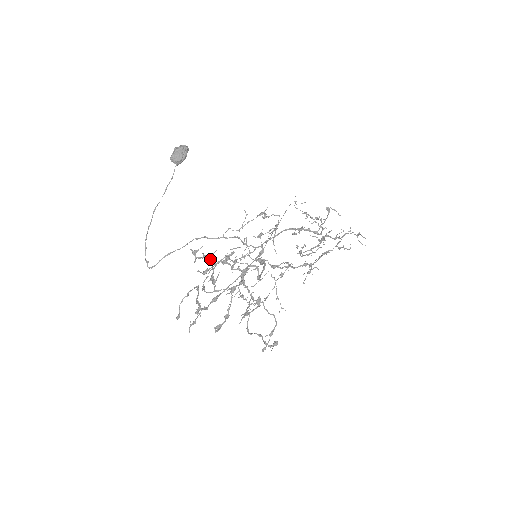
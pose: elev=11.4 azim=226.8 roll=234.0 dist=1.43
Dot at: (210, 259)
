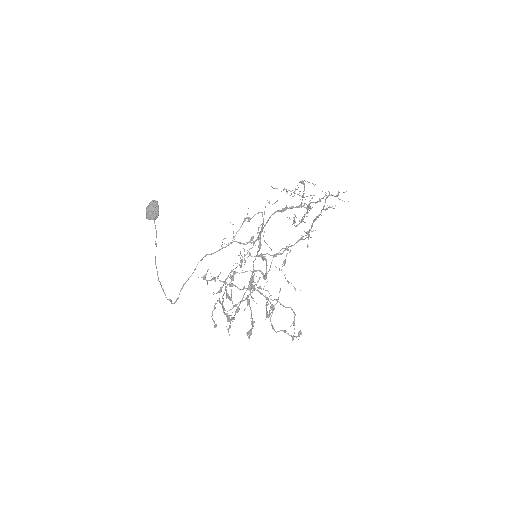
Dot at: (219, 280)
